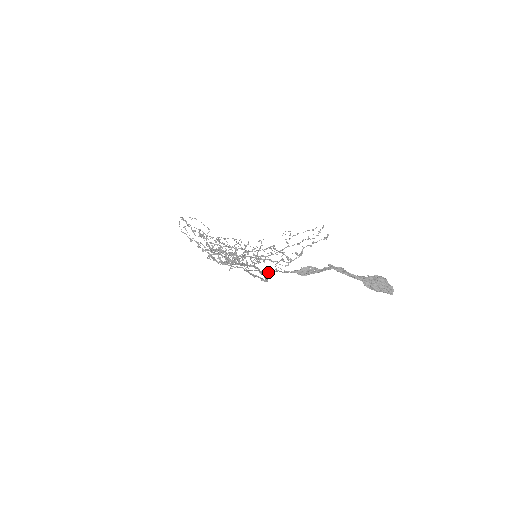
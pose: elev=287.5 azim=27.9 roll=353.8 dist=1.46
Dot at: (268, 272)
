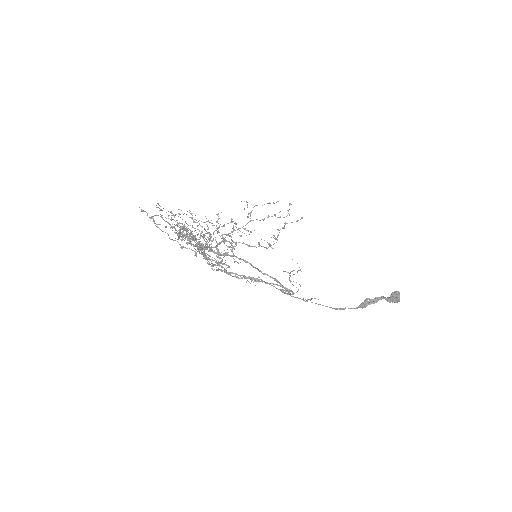
Dot at: (336, 309)
